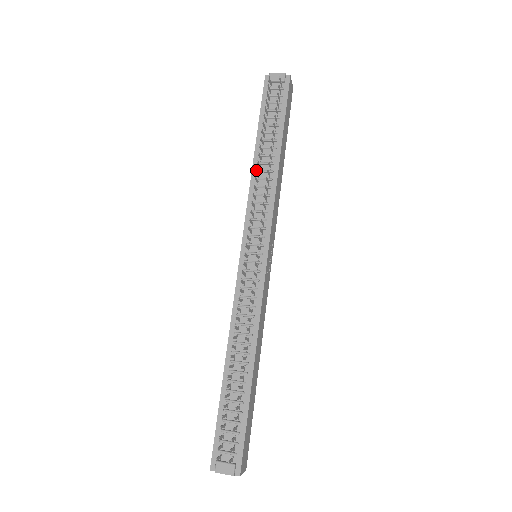
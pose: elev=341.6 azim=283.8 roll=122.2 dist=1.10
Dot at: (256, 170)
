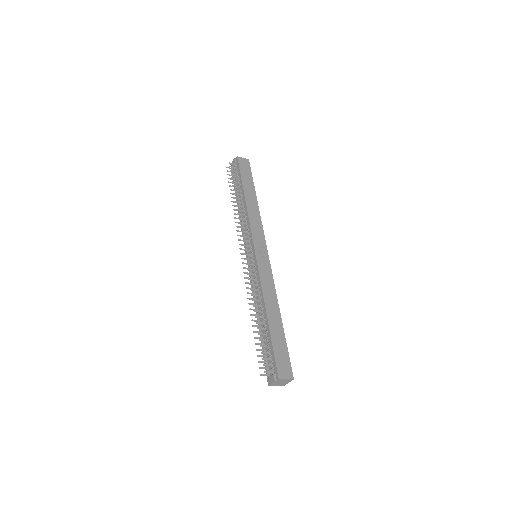
Dot at: (234, 214)
